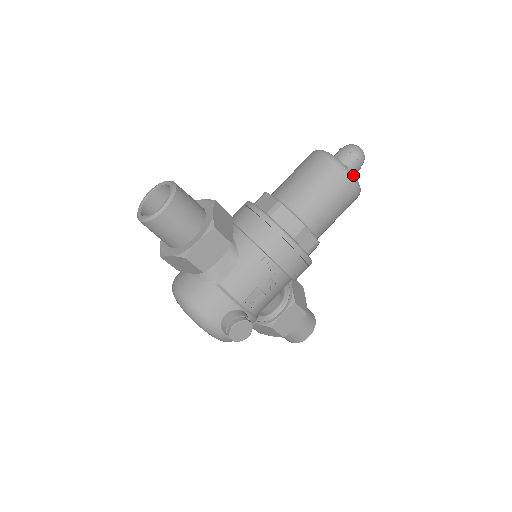
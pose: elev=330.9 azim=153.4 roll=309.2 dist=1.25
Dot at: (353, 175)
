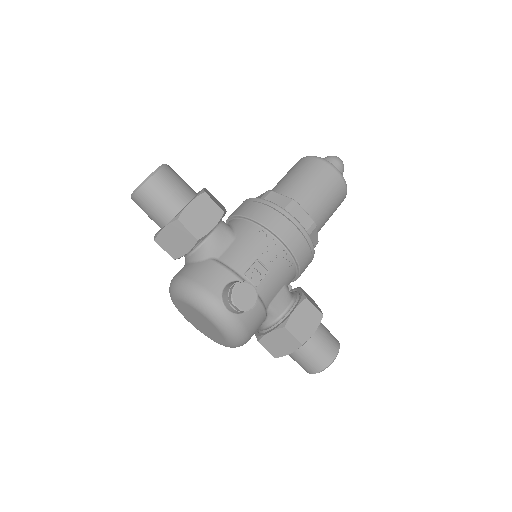
Dot at: (334, 166)
